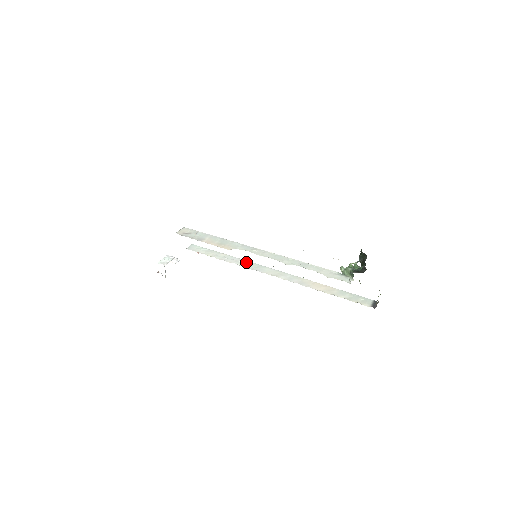
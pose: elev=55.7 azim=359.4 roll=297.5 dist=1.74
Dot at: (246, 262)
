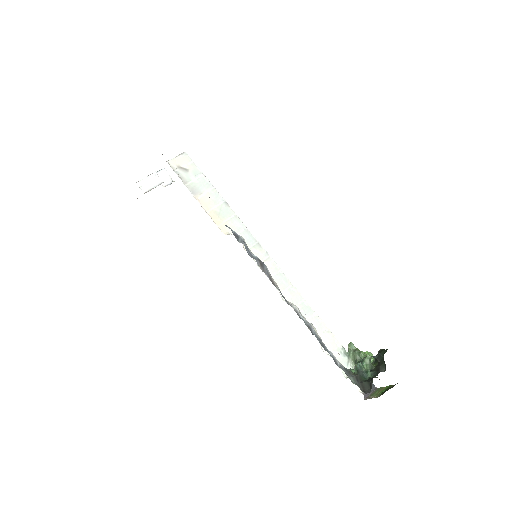
Dot at: occluded
